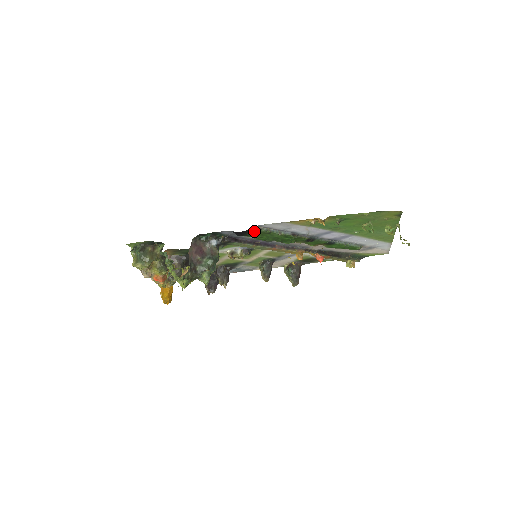
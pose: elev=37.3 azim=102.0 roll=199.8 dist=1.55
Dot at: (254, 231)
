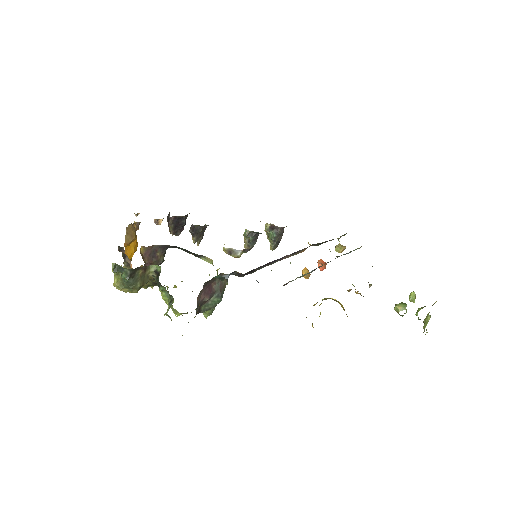
Dot at: occluded
